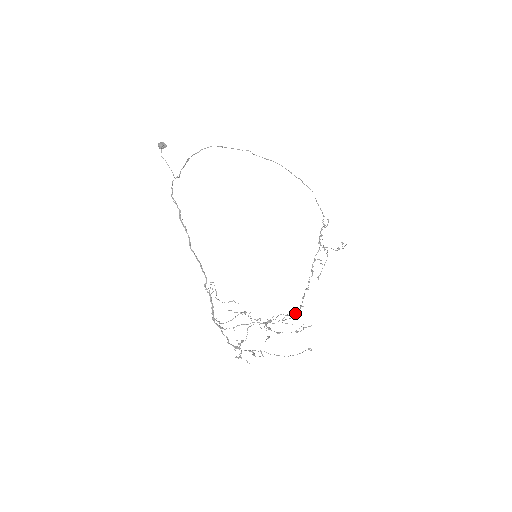
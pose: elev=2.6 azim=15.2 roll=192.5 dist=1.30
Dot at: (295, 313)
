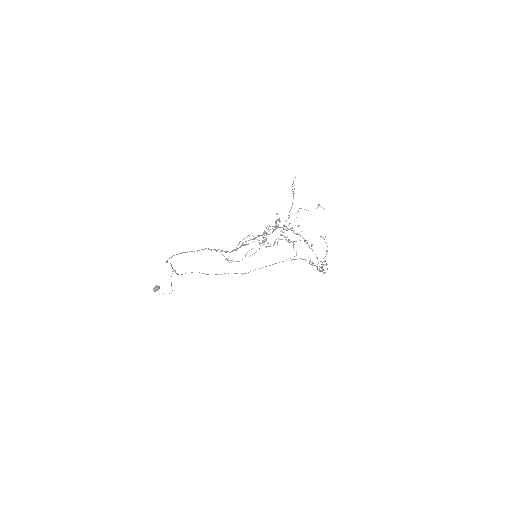
Dot at: occluded
